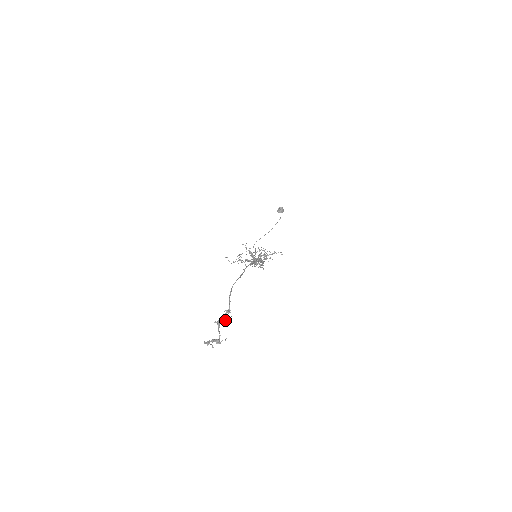
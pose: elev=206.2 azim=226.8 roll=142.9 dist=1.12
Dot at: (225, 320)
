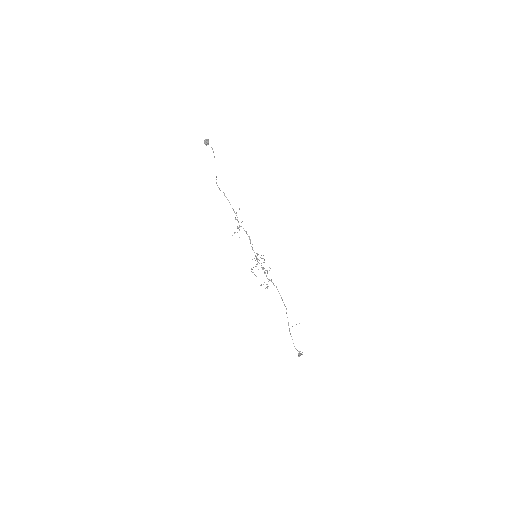
Dot at: occluded
